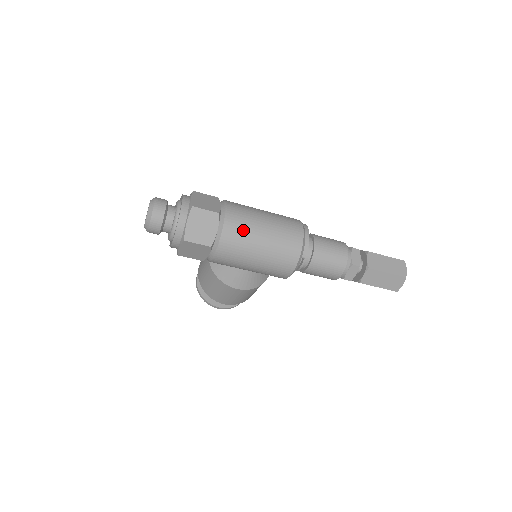
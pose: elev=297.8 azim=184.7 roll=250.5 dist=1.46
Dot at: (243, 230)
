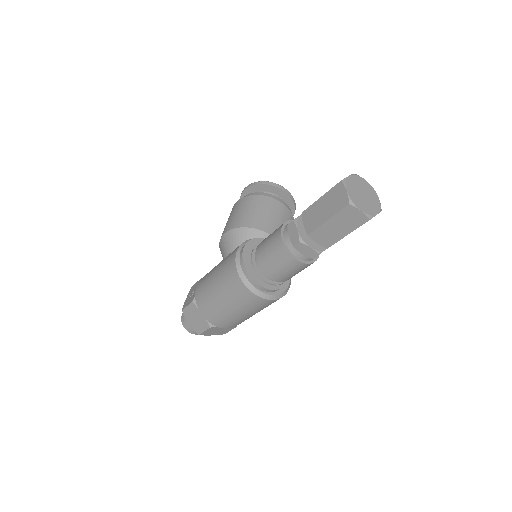
Dot at: (231, 322)
